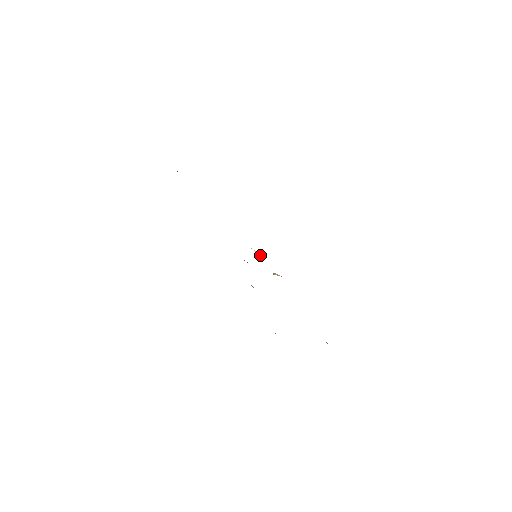
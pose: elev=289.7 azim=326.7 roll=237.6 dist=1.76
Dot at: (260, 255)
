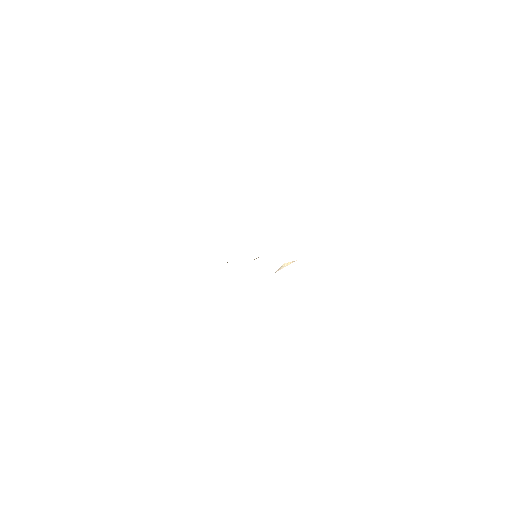
Dot at: occluded
